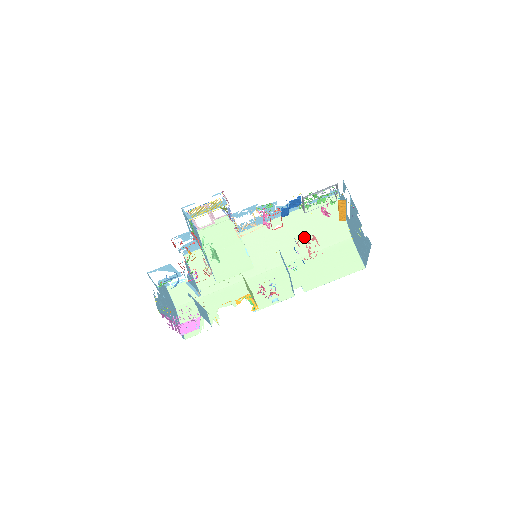
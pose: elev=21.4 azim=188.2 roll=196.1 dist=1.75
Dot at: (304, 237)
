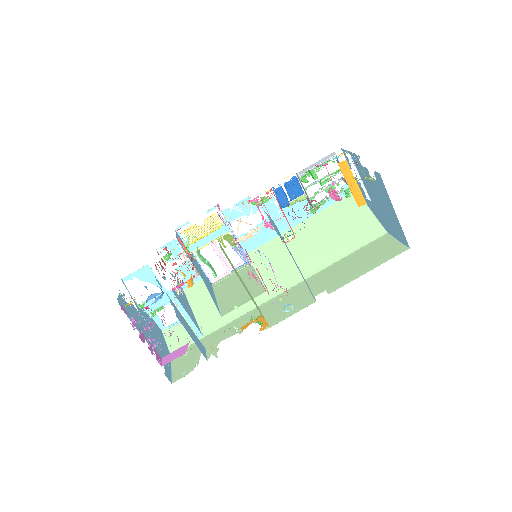
Dot at: (325, 244)
